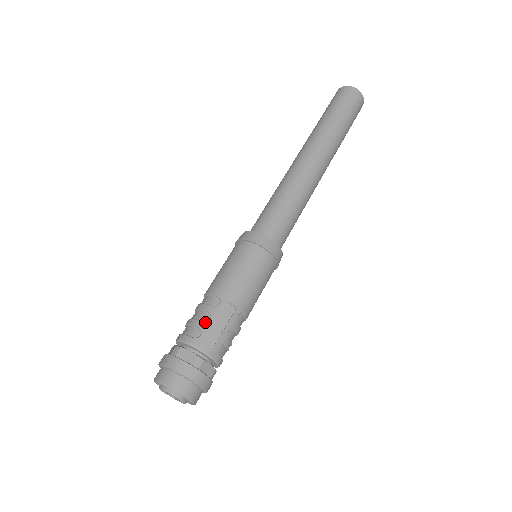
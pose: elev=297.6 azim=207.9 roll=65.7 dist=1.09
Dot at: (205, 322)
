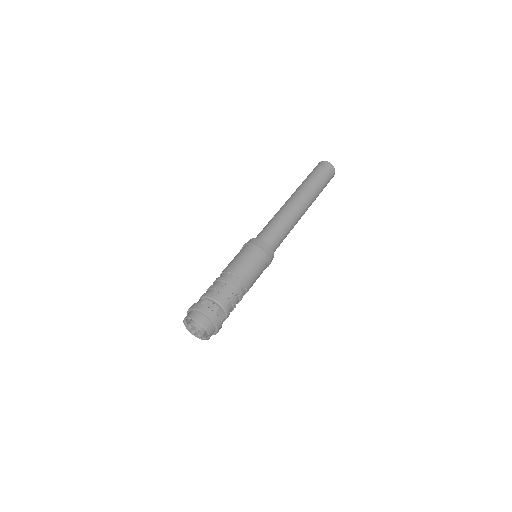
Dot at: (222, 286)
